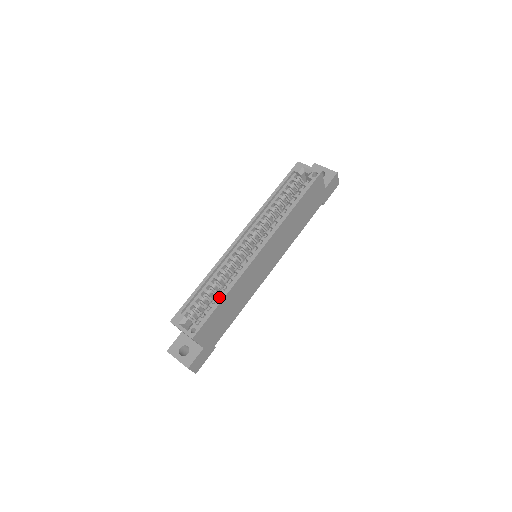
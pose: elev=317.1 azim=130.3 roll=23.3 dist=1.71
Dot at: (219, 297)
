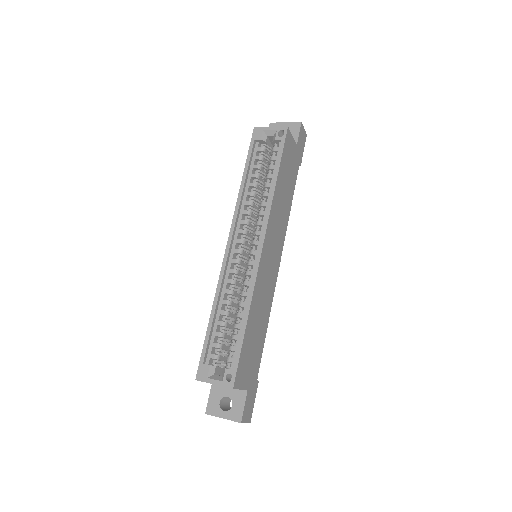
Dot at: occluded
